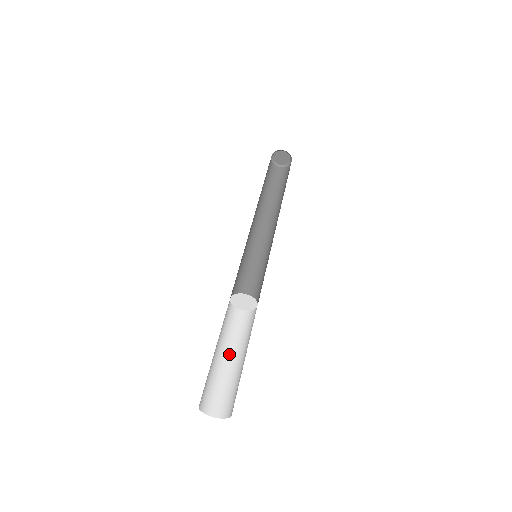
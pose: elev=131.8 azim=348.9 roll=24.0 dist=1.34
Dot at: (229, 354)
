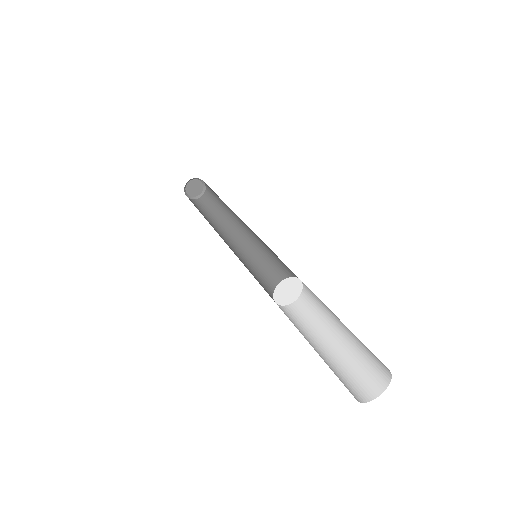
Dot at: (308, 341)
